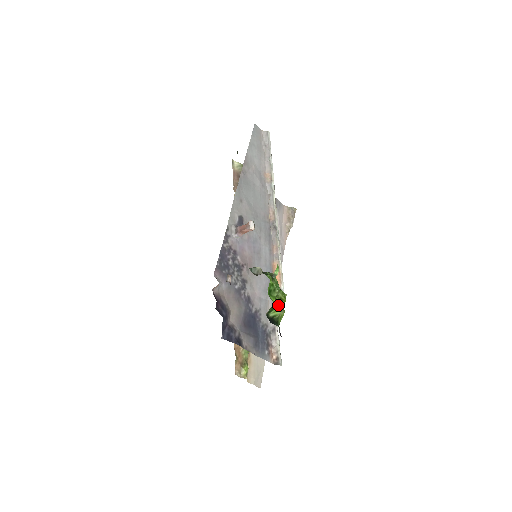
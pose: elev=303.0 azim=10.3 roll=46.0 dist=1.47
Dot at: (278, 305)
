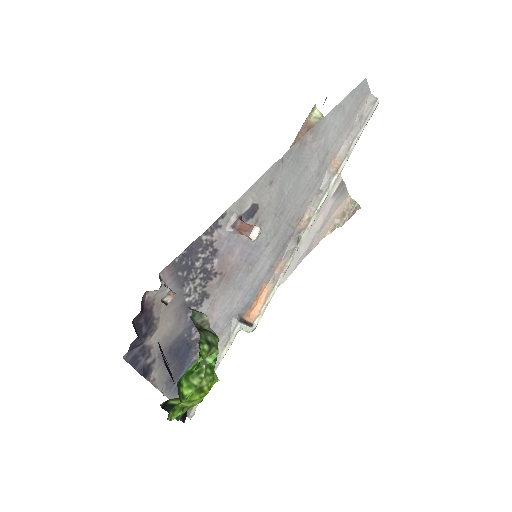
Dot at: (177, 413)
